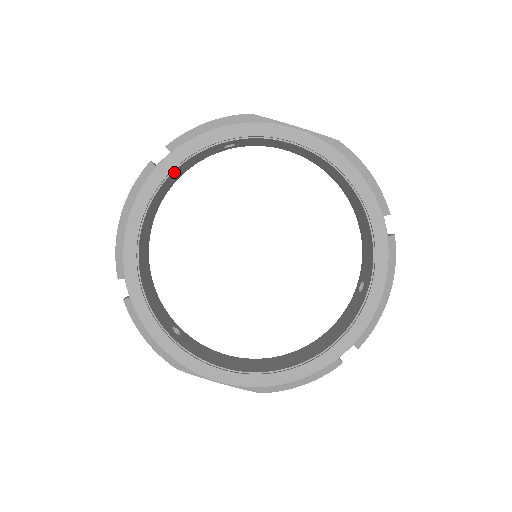
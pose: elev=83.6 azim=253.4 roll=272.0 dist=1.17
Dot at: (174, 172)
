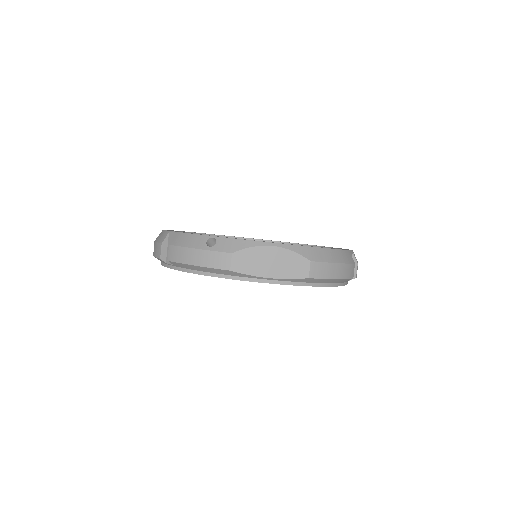
Dot at: occluded
